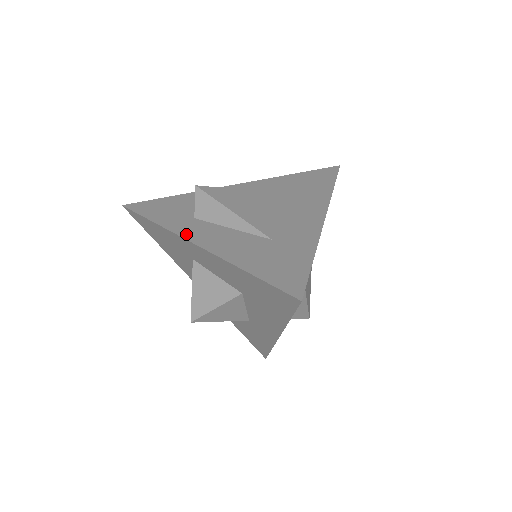
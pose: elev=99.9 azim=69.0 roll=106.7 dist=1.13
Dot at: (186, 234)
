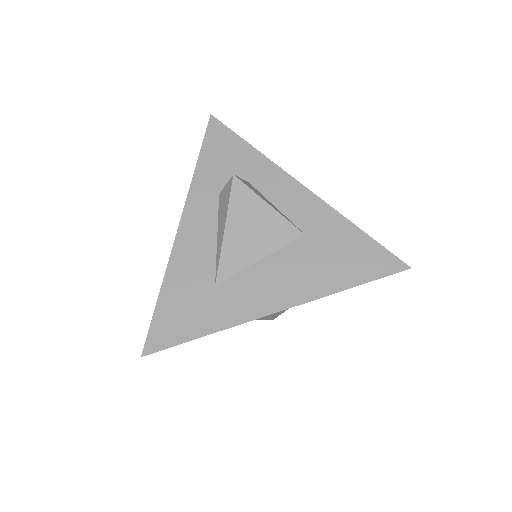
Dot at: (190, 207)
